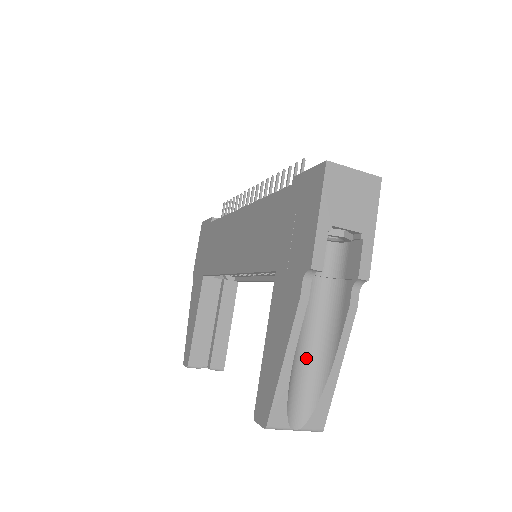
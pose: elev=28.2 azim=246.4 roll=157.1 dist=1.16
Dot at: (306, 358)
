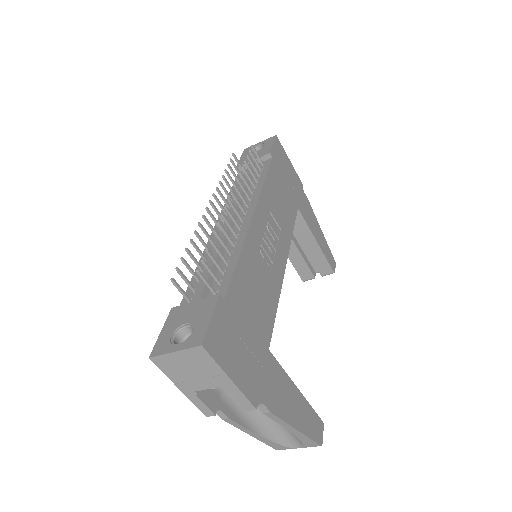
Dot at: occluded
